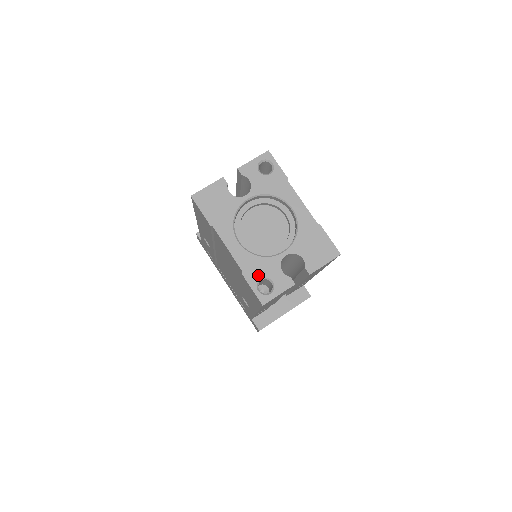
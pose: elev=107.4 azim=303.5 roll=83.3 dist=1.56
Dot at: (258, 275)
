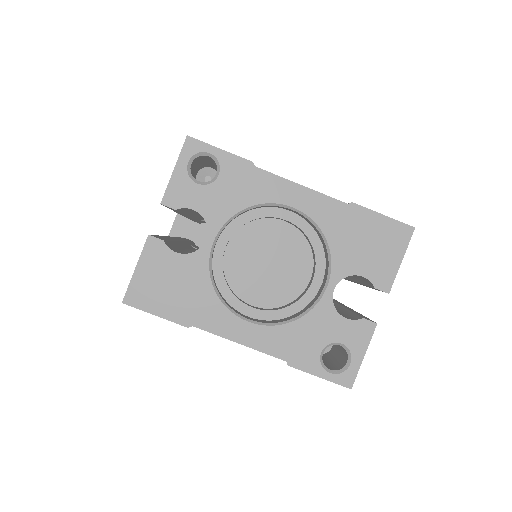
Dot at: (313, 350)
